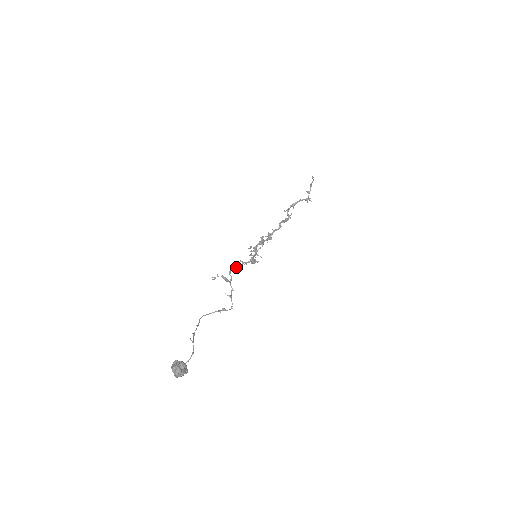
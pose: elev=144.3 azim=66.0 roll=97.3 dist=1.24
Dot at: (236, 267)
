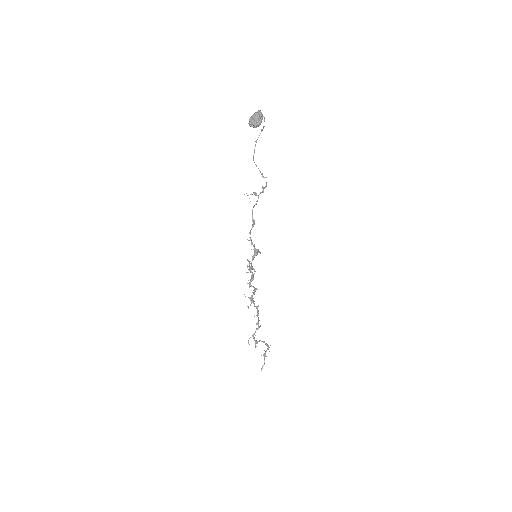
Dot at: (253, 219)
